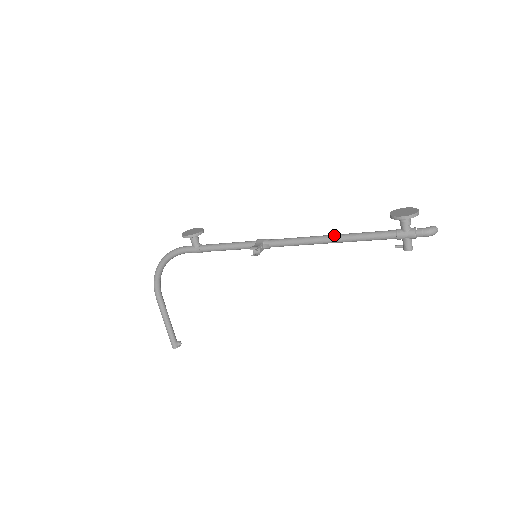
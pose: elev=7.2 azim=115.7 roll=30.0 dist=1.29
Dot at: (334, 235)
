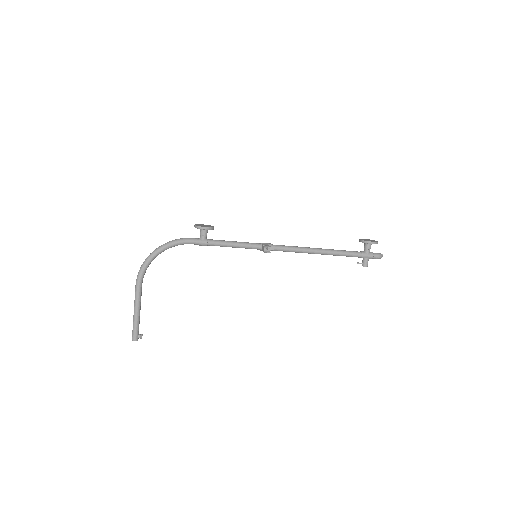
Dot at: occluded
